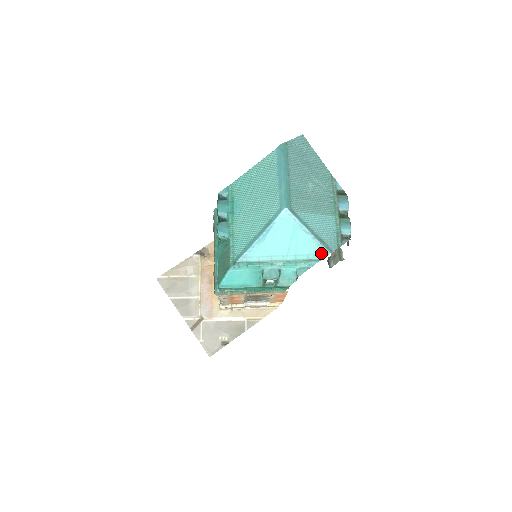
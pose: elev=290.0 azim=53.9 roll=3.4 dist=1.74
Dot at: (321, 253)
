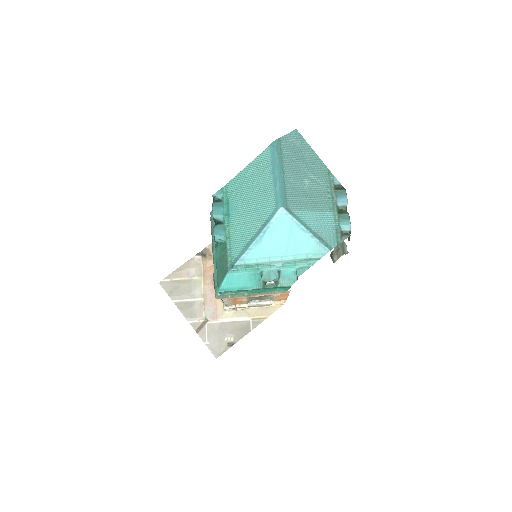
Dot at: (320, 251)
